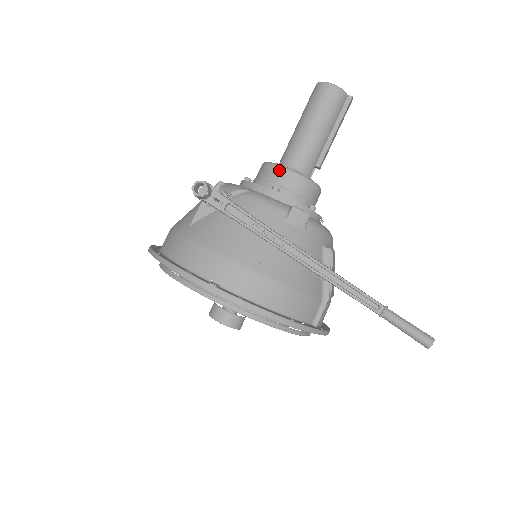
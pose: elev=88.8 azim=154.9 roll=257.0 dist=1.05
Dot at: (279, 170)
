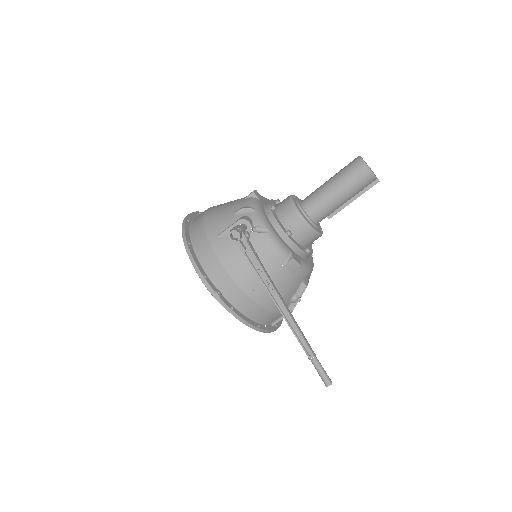
Dot at: (298, 217)
